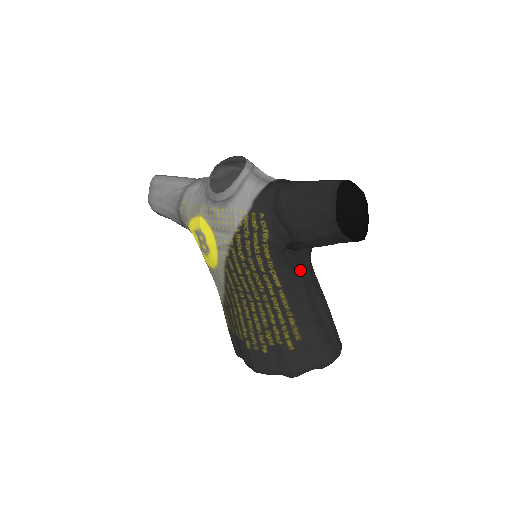
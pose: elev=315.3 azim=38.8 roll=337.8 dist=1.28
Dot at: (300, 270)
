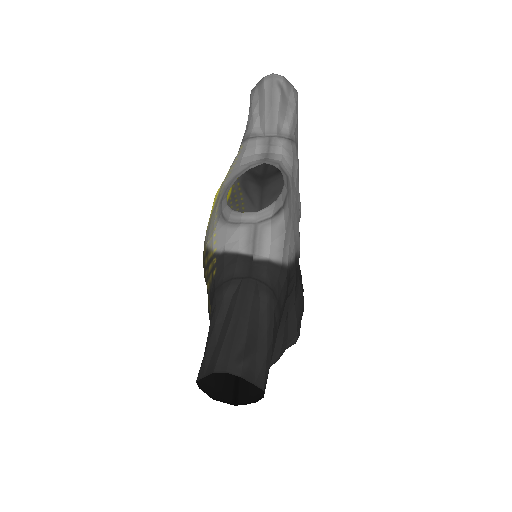
Dot at: occluded
